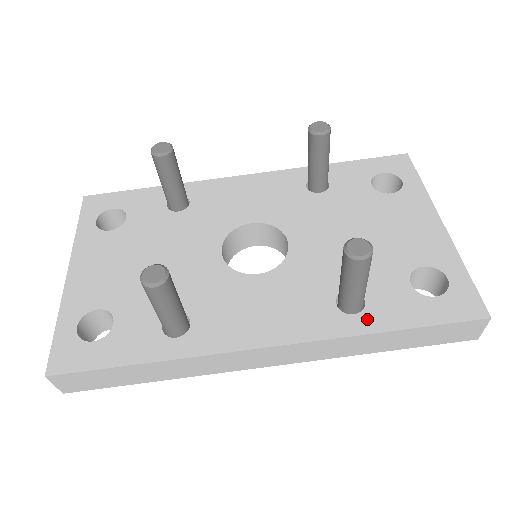
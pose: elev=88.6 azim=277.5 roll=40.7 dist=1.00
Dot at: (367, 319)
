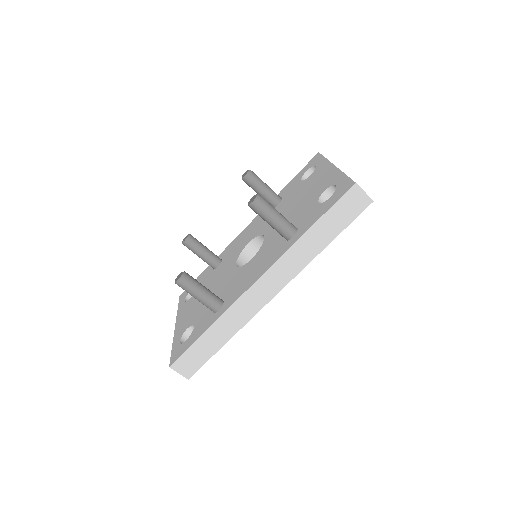
Dot at: (298, 234)
